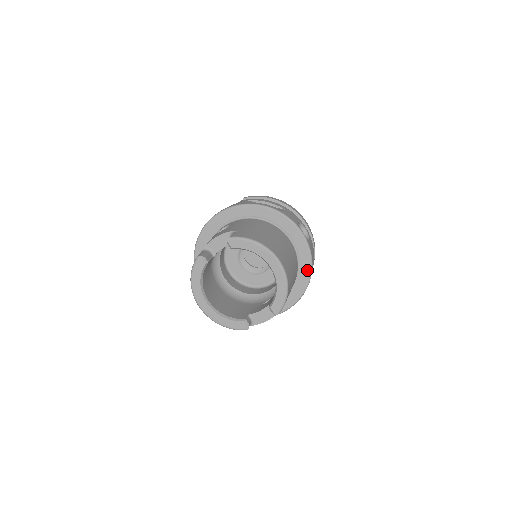
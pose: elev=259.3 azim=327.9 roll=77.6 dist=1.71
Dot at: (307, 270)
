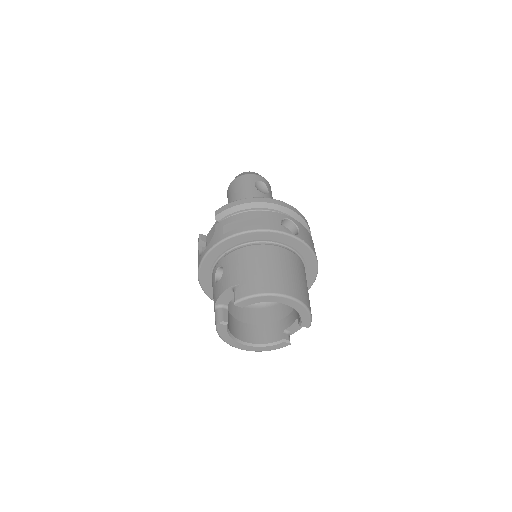
Dot at: (311, 258)
